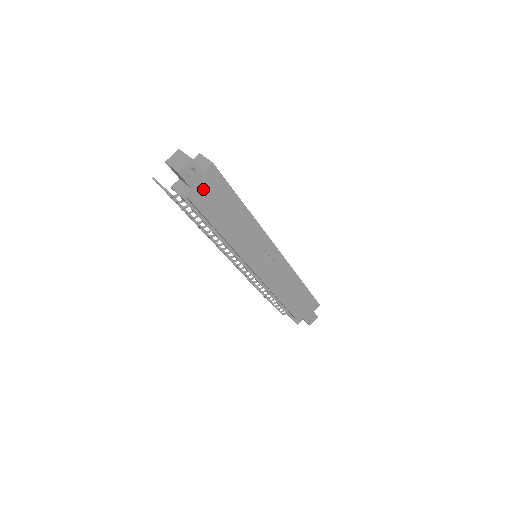
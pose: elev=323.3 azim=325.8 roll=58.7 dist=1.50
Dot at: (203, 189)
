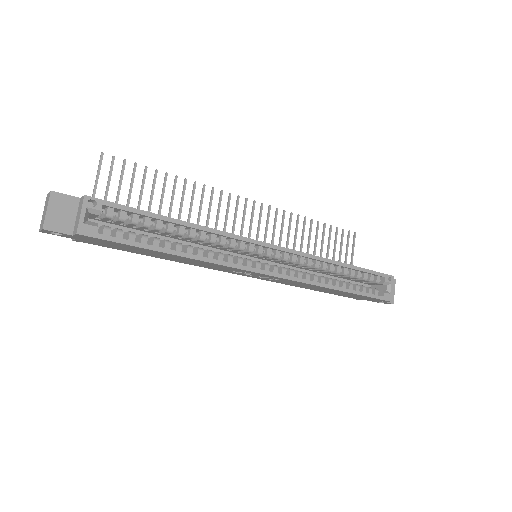
Dot at: (90, 240)
